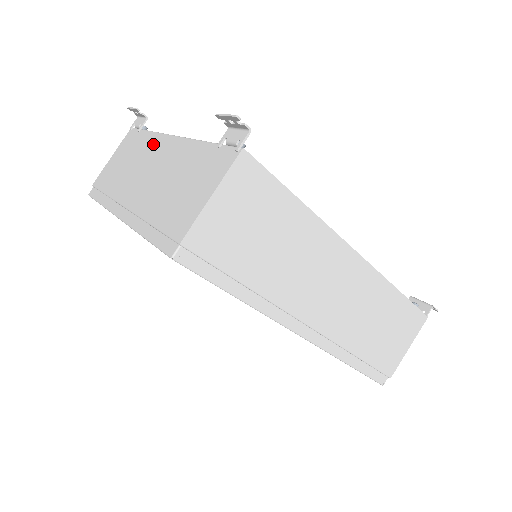
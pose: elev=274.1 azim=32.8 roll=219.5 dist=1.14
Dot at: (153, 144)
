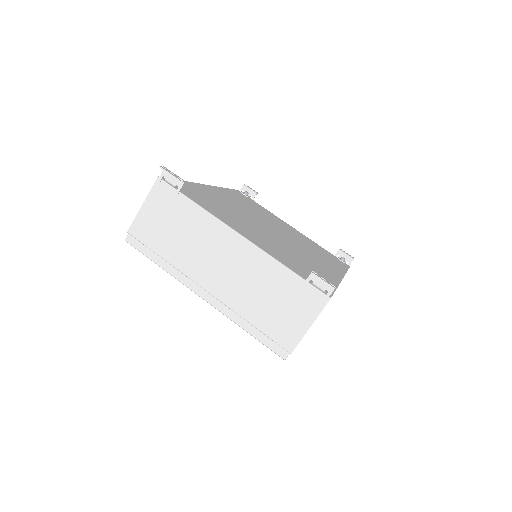
Dot at: (213, 230)
